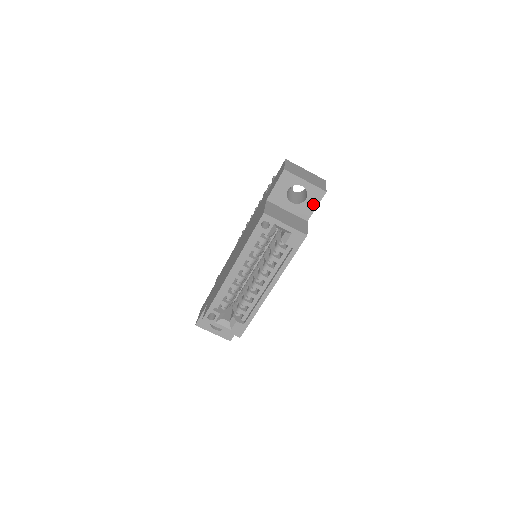
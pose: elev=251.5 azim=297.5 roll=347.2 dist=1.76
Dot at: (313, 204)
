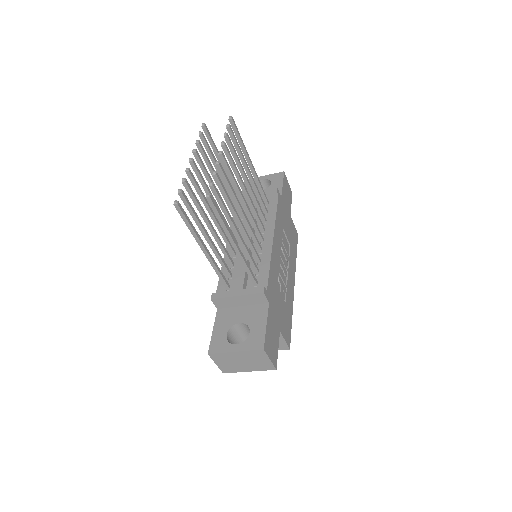
Dot at: occluded
